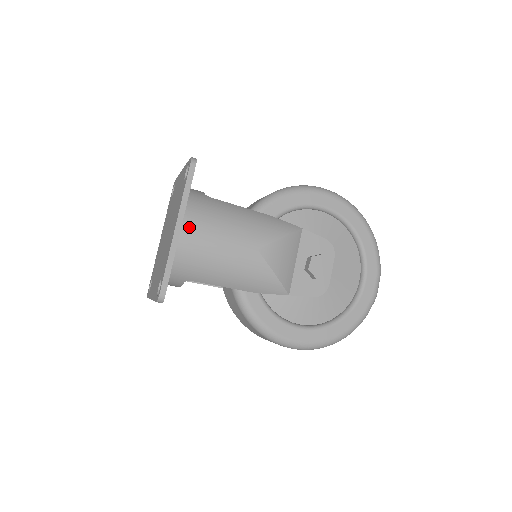
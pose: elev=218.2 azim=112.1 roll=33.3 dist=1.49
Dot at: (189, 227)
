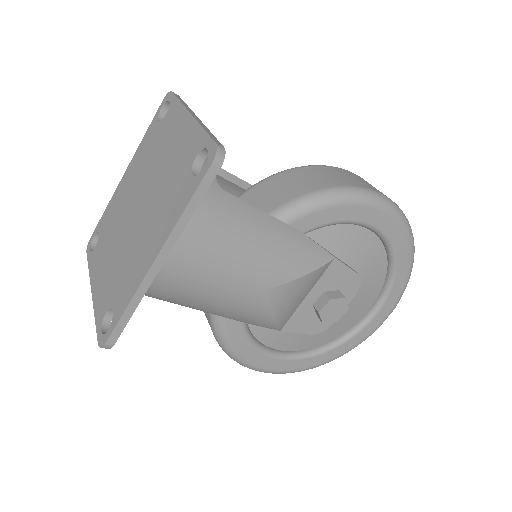
Dot at: (177, 252)
